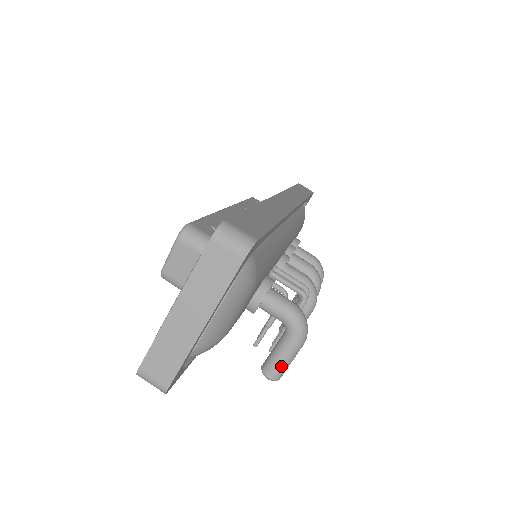
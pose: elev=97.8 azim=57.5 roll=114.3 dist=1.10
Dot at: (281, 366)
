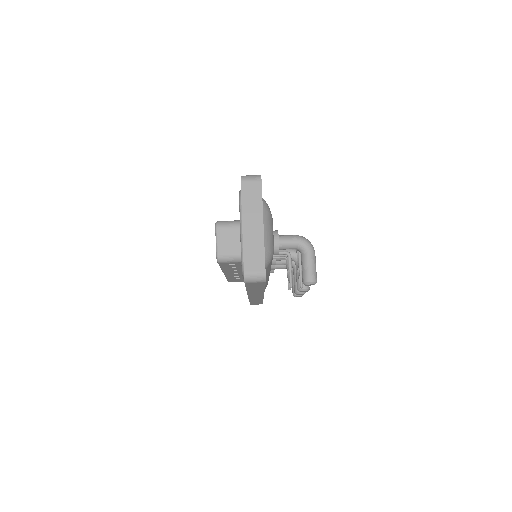
Dot at: (312, 270)
